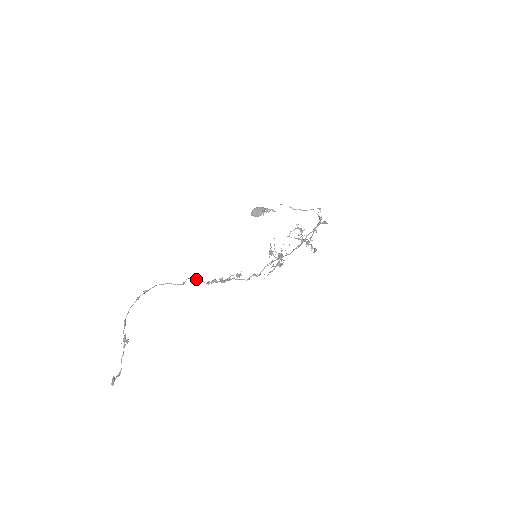
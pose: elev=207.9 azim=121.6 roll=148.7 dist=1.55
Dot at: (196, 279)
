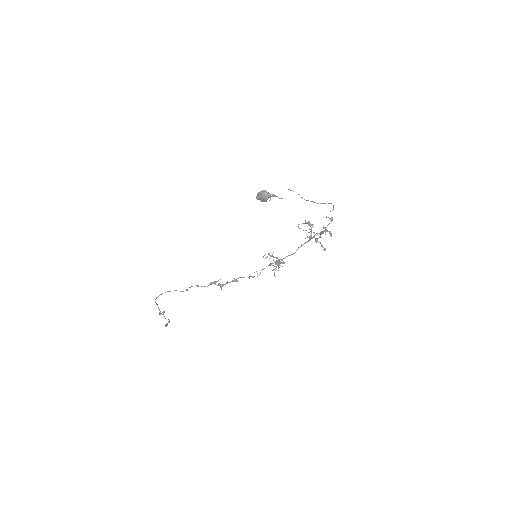
Dot at: (197, 286)
